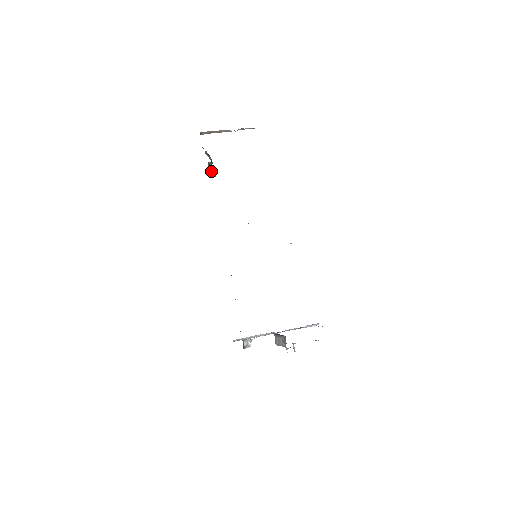
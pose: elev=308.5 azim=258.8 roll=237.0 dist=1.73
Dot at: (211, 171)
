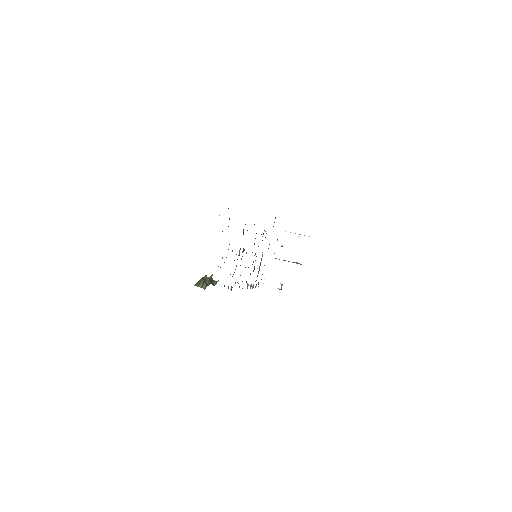
Dot at: occluded
